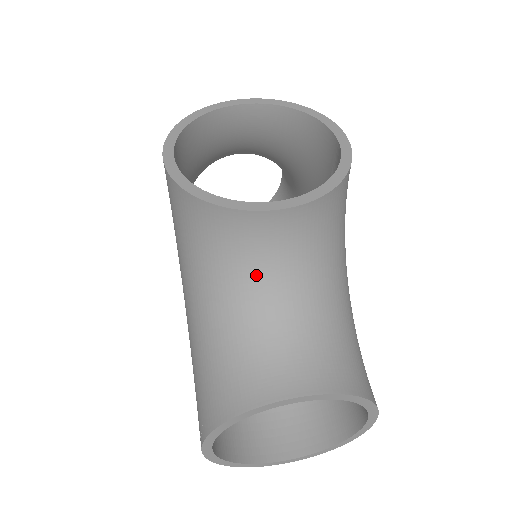
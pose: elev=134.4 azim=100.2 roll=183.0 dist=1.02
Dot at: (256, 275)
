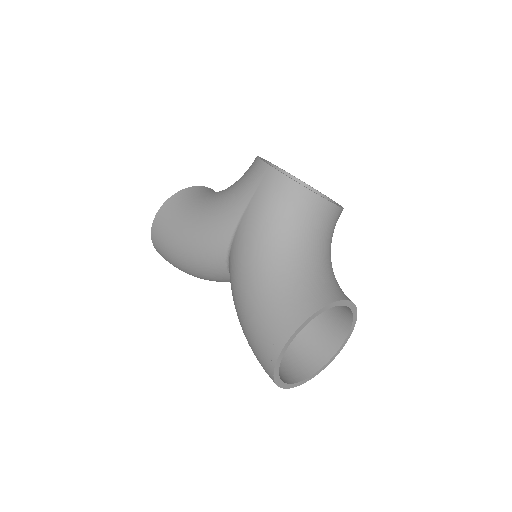
Dot at: (317, 239)
